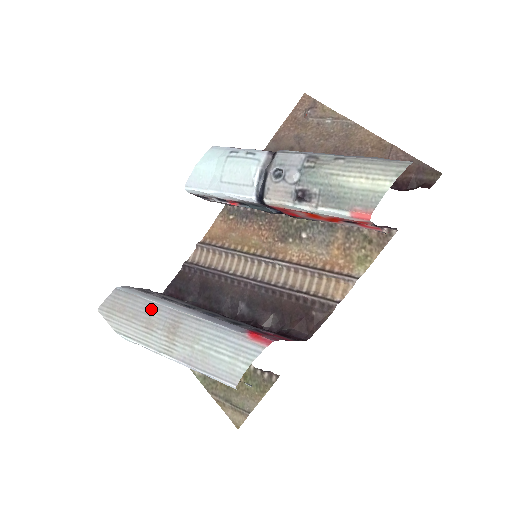
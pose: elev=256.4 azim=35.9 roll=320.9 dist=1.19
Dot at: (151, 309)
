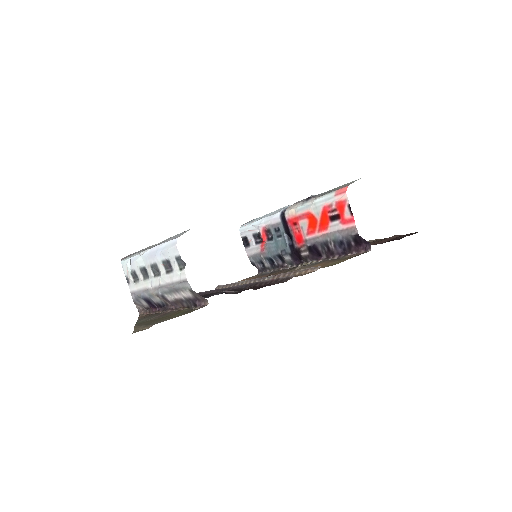
Dot at: occluded
